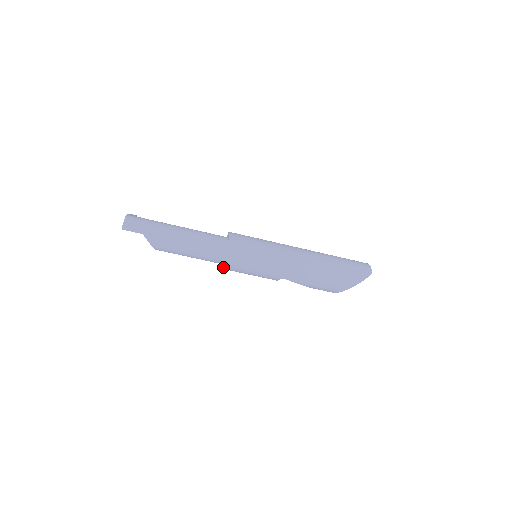
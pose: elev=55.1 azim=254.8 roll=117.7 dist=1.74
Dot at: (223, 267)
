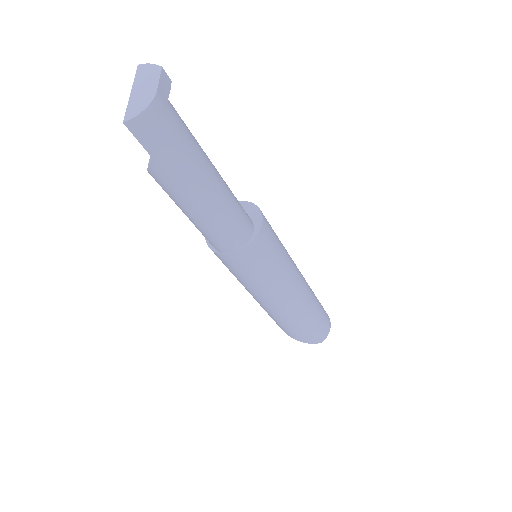
Dot at: (209, 246)
